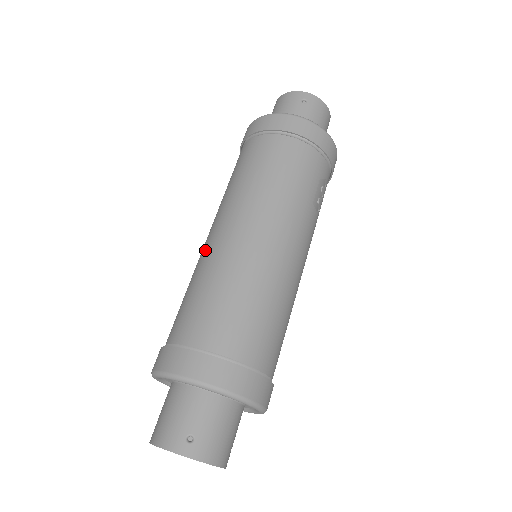
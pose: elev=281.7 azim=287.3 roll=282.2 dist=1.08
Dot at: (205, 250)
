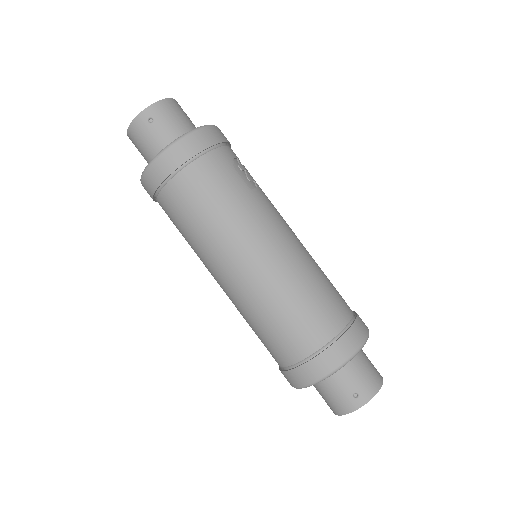
Dot at: (232, 298)
